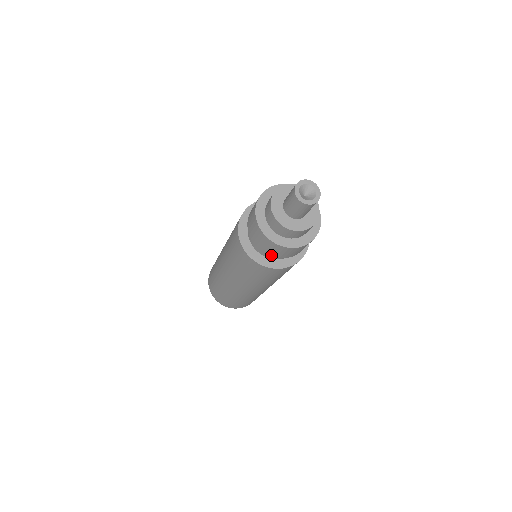
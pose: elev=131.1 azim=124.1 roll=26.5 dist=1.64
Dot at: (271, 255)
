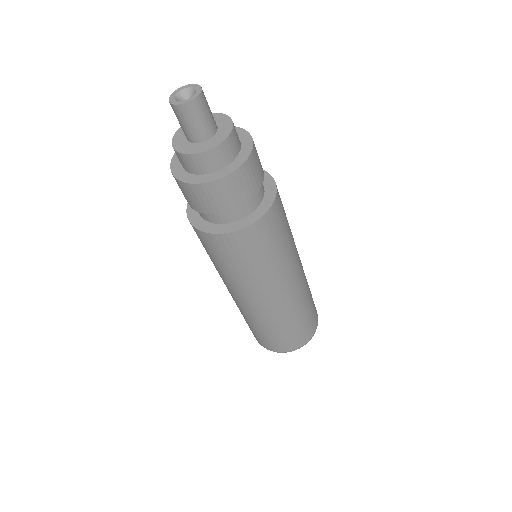
Dot at: occluded
